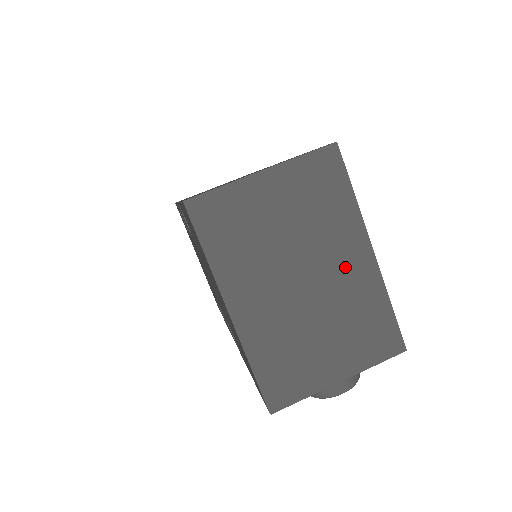
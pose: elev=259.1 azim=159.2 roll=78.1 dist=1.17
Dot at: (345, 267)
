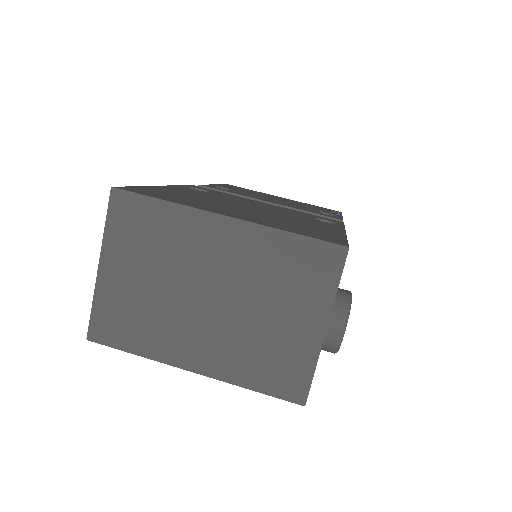
Dot at: (222, 252)
